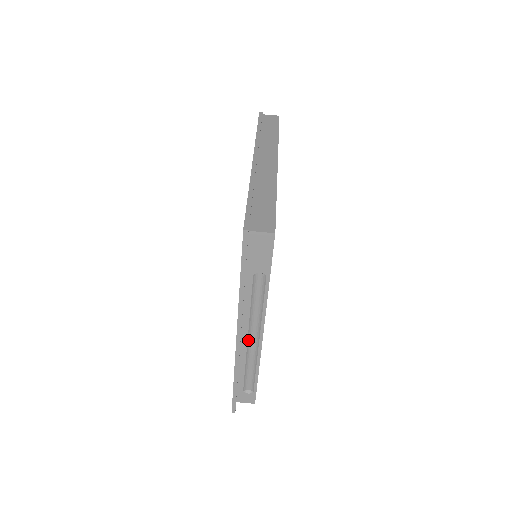
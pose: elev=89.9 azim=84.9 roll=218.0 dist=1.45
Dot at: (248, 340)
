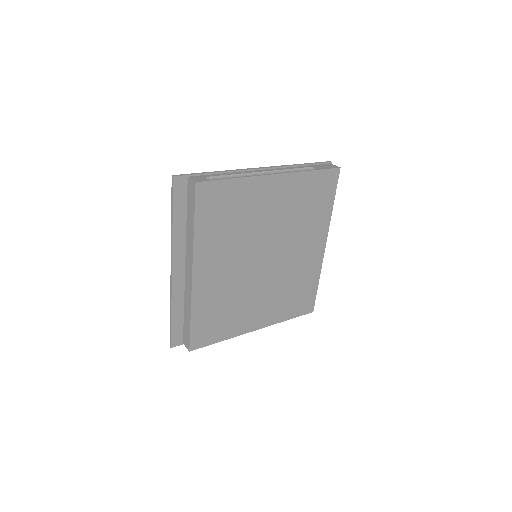
Dot at: (261, 173)
